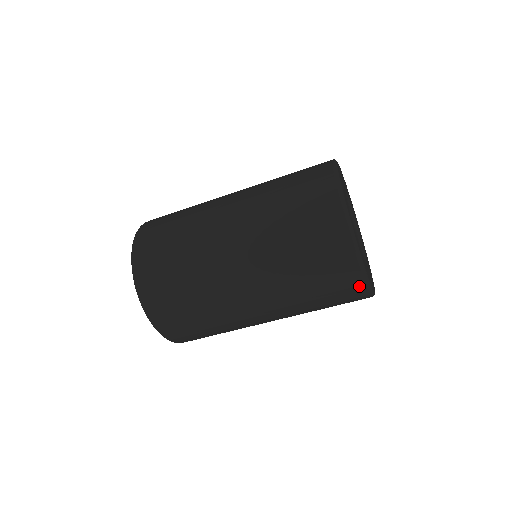
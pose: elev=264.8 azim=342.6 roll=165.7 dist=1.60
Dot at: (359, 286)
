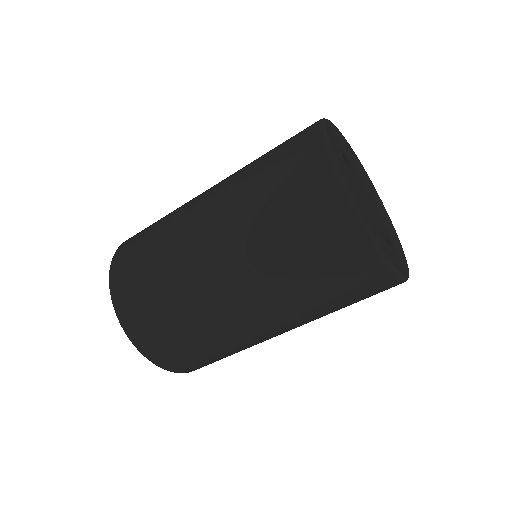
Dot at: (382, 275)
